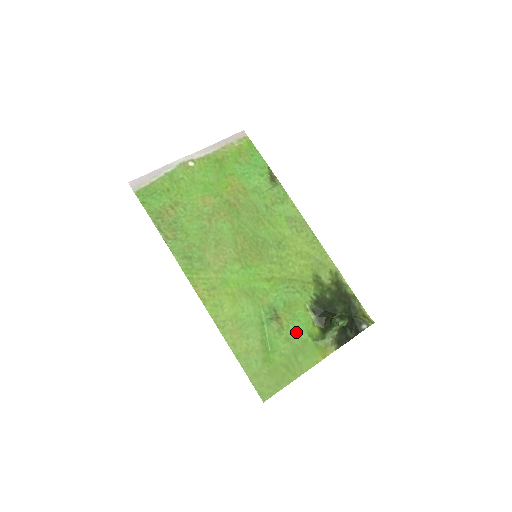
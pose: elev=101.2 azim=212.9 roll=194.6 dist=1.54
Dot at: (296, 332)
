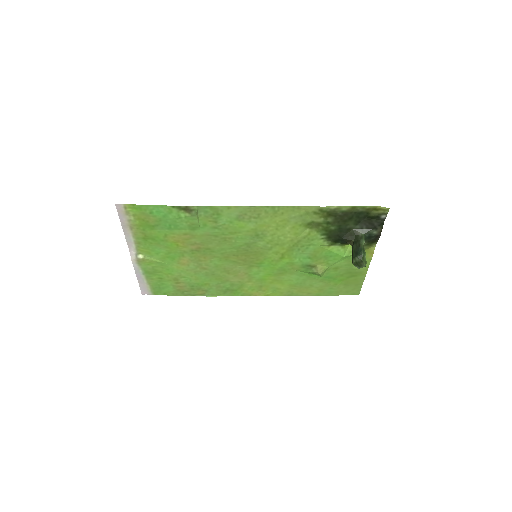
Dot at: (337, 262)
